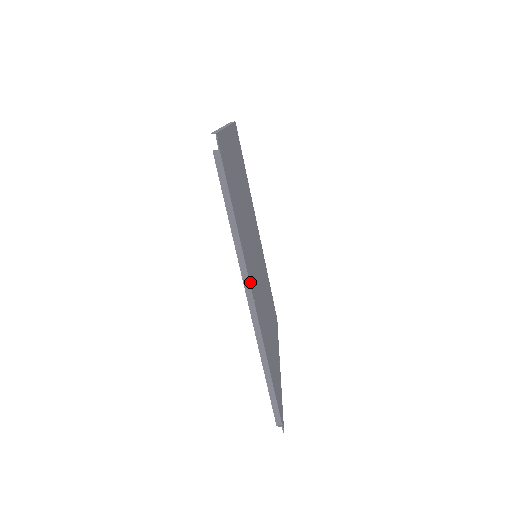
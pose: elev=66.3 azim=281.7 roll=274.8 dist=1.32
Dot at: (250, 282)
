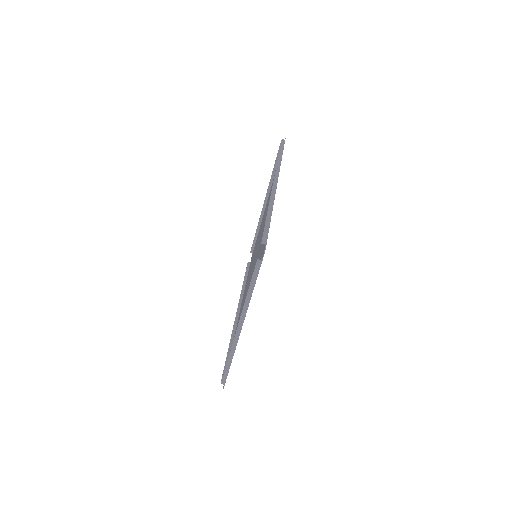
Dot at: occluded
